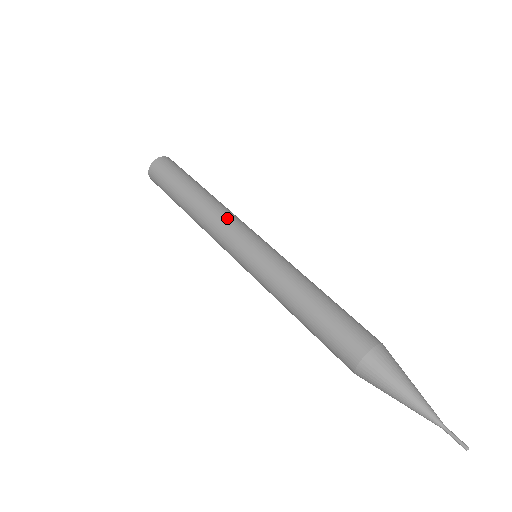
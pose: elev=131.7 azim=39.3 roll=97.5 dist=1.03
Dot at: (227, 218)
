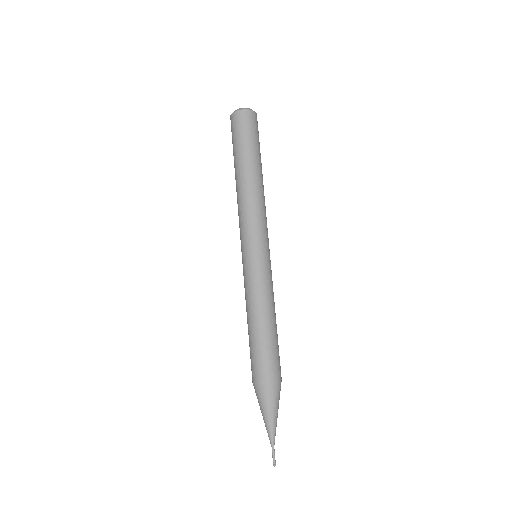
Dot at: (259, 215)
